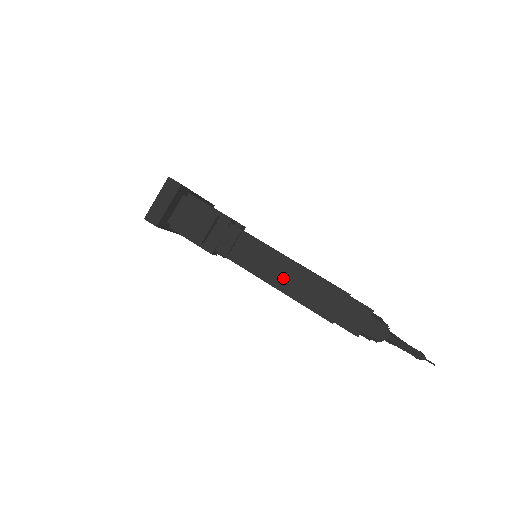
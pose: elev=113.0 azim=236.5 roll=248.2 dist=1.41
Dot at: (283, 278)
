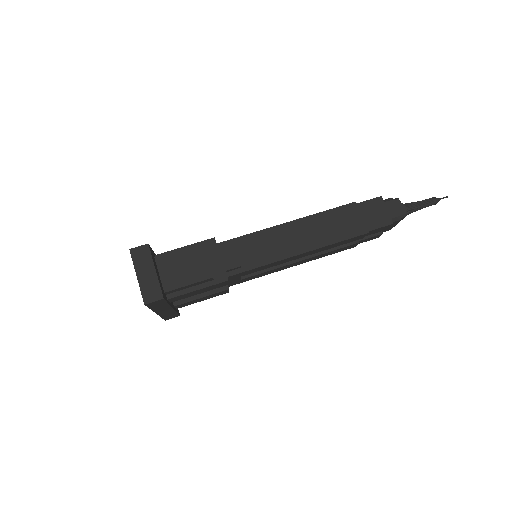
Dot at: (300, 240)
